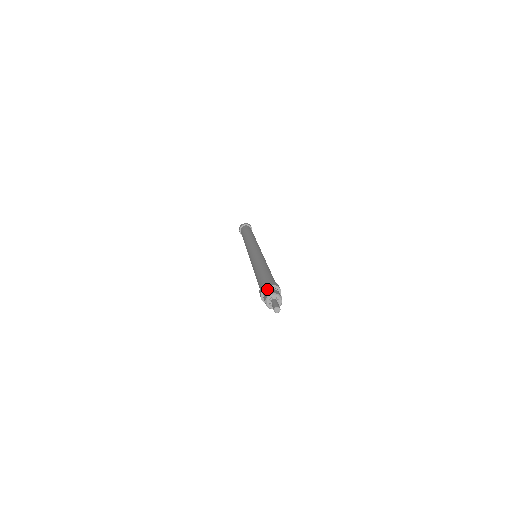
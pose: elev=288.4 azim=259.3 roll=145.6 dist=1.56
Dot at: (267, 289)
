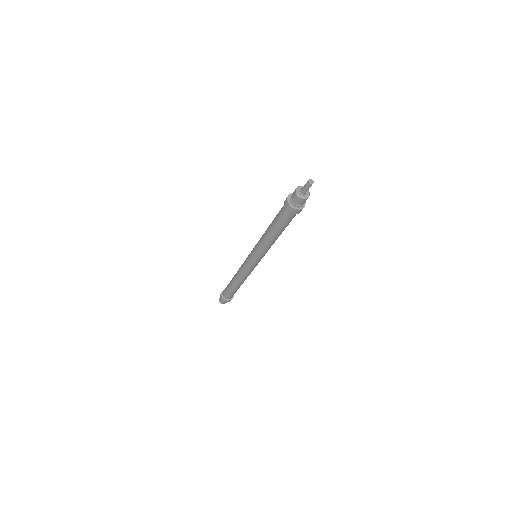
Dot at: (291, 195)
